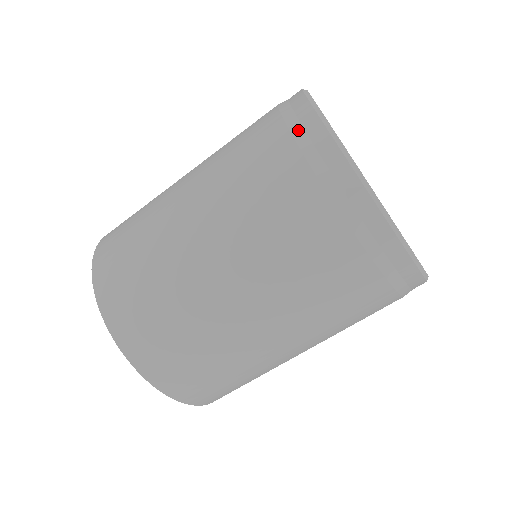
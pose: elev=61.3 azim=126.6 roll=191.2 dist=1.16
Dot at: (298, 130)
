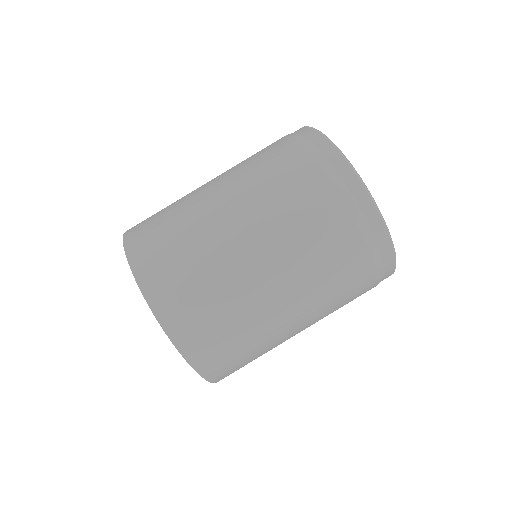
Dot at: occluded
